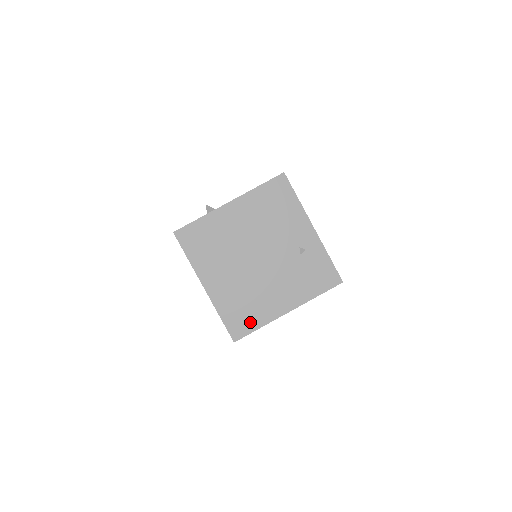
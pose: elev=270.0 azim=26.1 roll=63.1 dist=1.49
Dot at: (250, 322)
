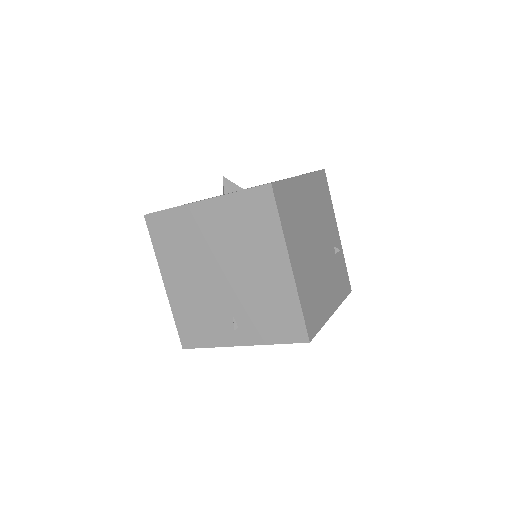
Dot at: (317, 319)
